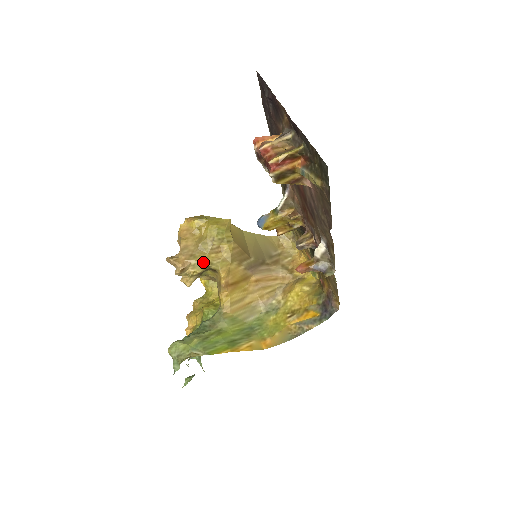
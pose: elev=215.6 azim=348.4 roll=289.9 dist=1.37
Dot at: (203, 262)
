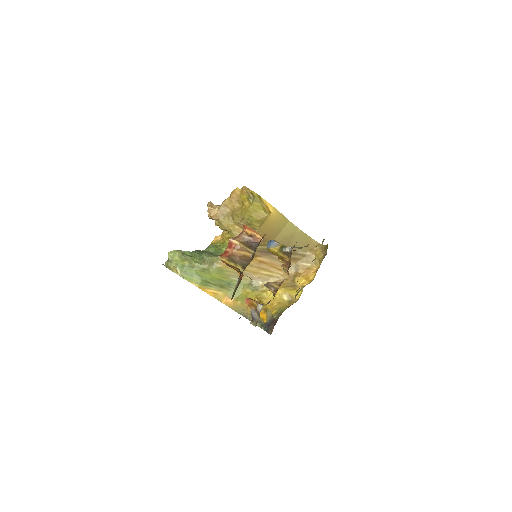
Dot at: (226, 226)
